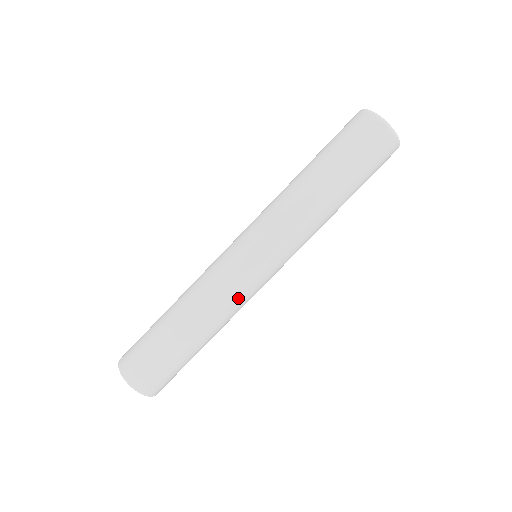
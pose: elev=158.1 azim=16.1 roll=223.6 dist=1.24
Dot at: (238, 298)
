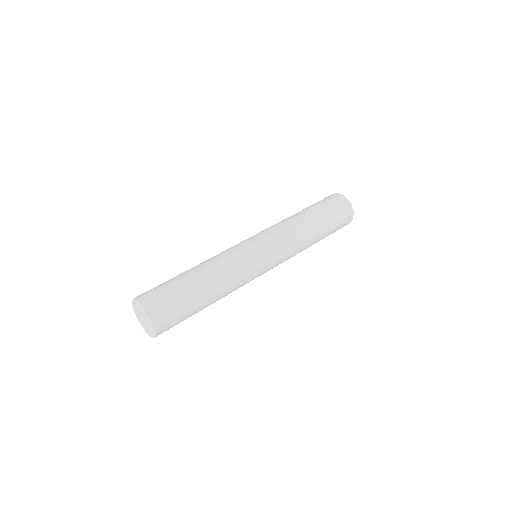
Dot at: (238, 260)
